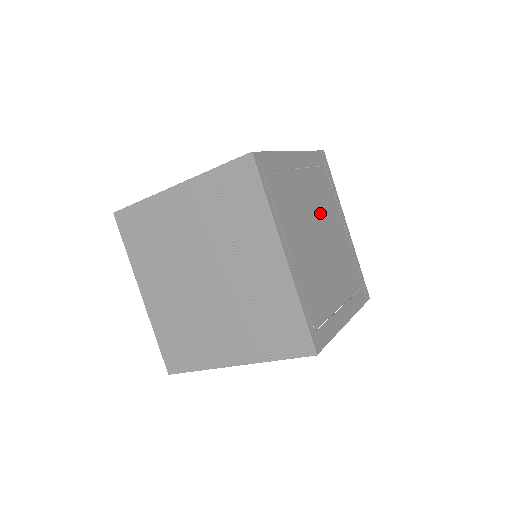
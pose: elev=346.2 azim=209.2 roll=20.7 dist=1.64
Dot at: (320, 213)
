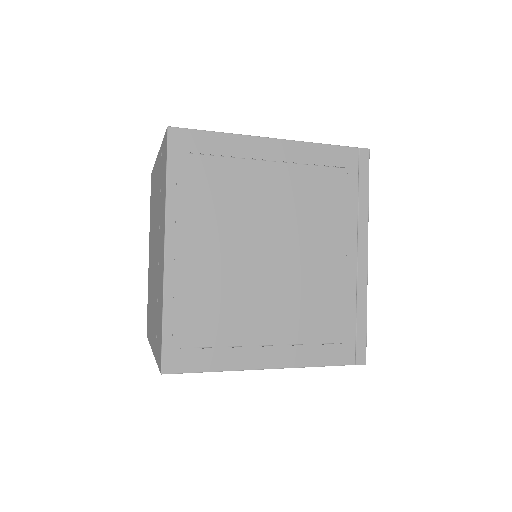
Dot at: (294, 224)
